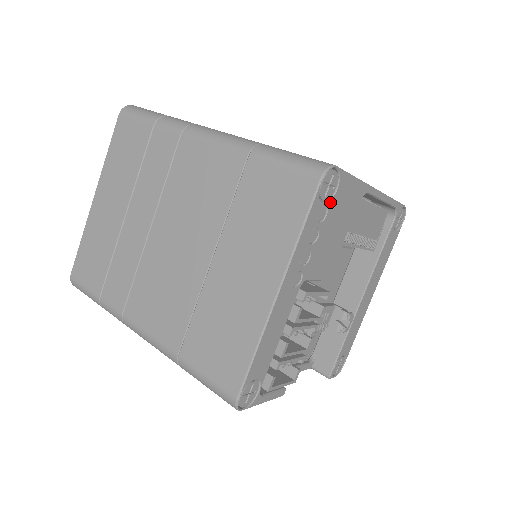
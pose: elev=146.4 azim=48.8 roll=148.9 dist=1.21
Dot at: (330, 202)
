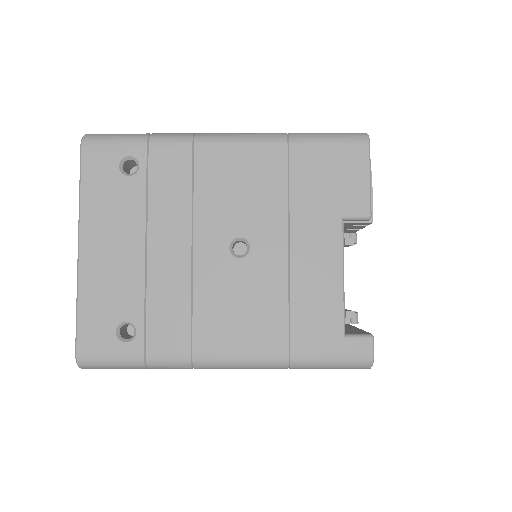
Dot at: occluded
